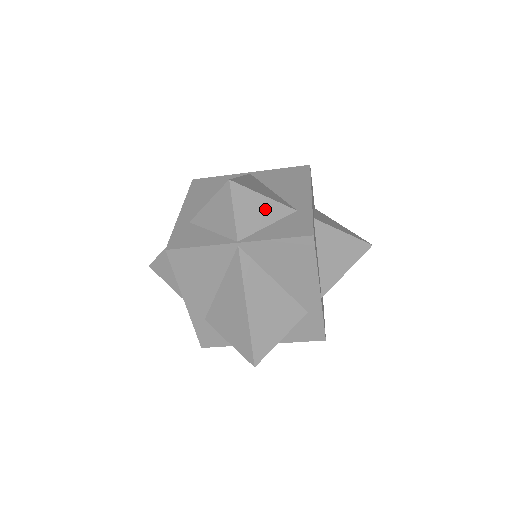
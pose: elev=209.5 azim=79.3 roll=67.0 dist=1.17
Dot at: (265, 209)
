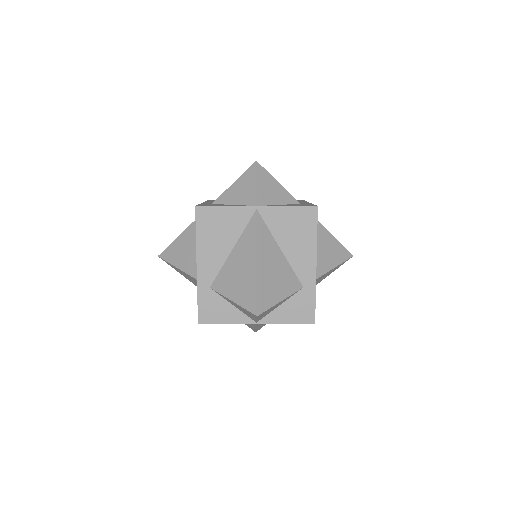
Dot at: (280, 303)
